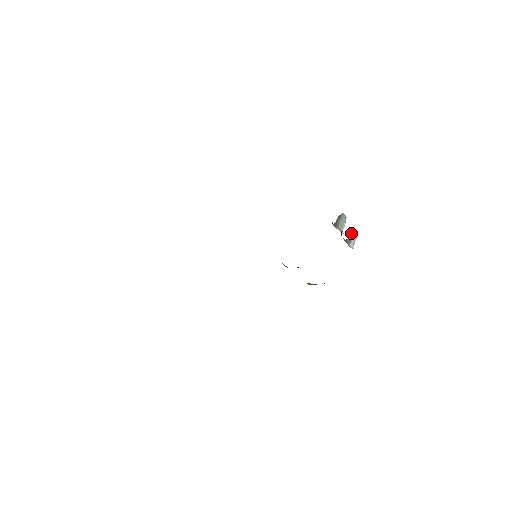
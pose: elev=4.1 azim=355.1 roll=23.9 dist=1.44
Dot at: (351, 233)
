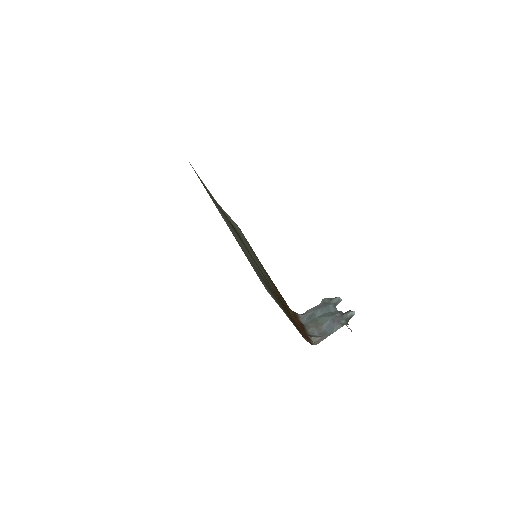
Dot at: (340, 299)
